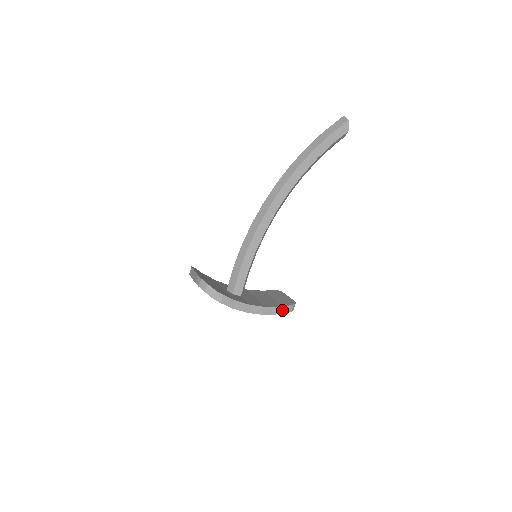
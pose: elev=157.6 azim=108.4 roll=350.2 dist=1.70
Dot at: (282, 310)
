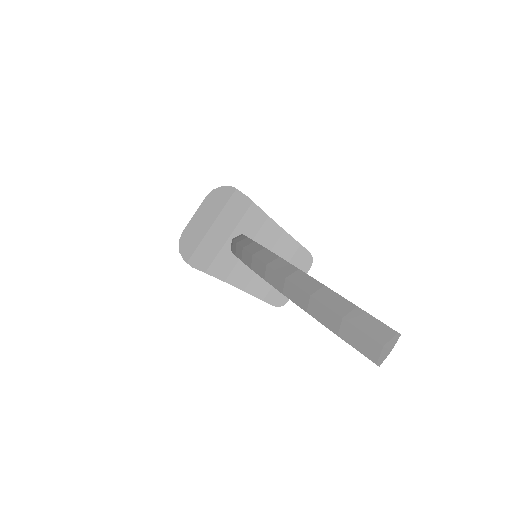
Dot at: (263, 300)
